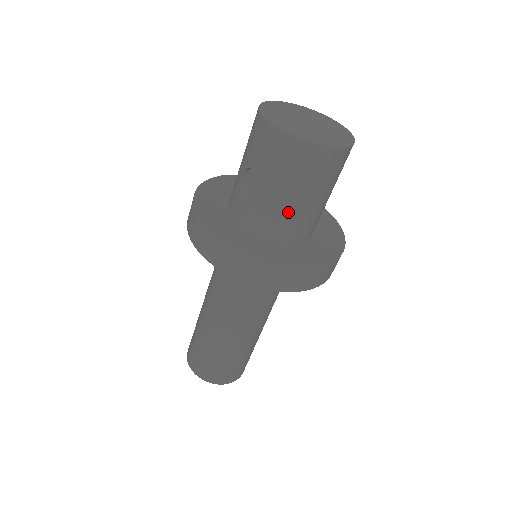
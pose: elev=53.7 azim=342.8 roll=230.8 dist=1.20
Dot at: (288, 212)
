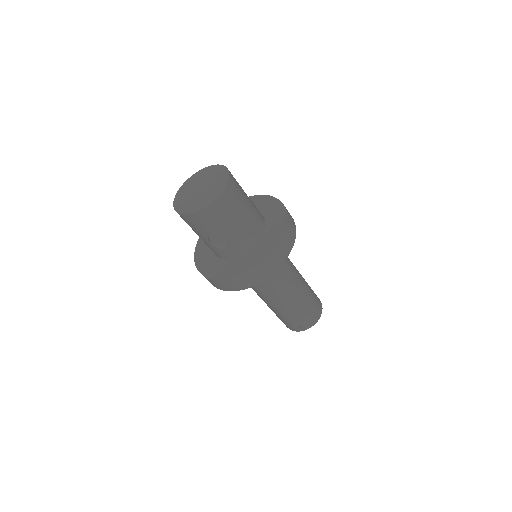
Dot at: (246, 228)
